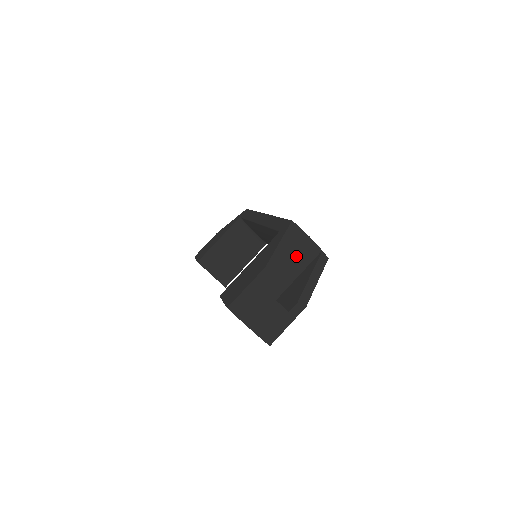
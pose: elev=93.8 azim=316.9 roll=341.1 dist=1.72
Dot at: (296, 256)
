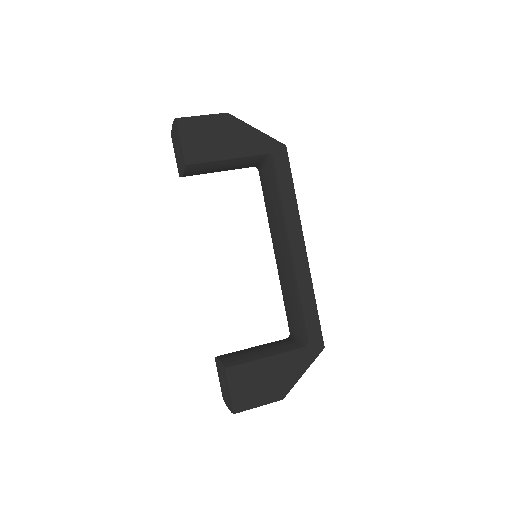
Dot at: occluded
